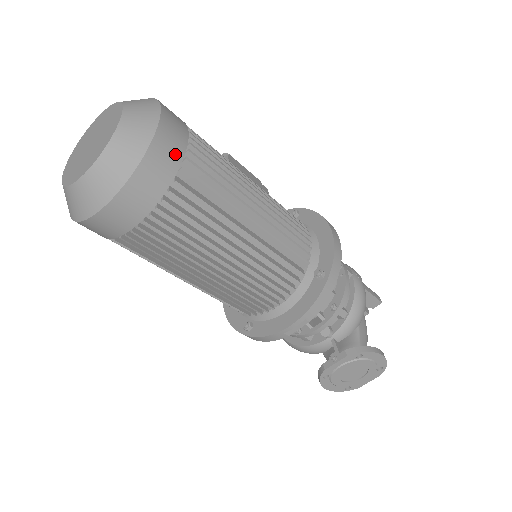
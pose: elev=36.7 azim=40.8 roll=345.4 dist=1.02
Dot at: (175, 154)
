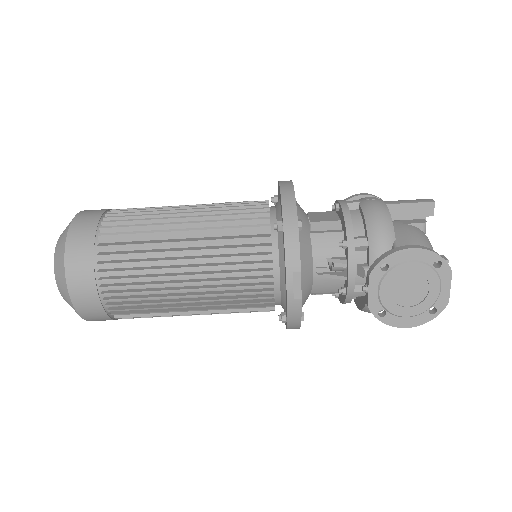
Dot at: (89, 231)
